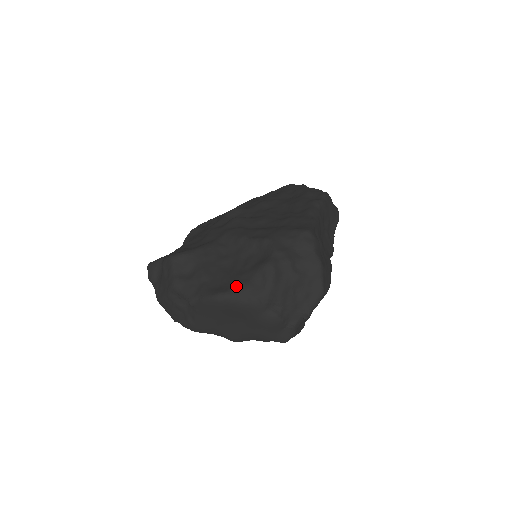
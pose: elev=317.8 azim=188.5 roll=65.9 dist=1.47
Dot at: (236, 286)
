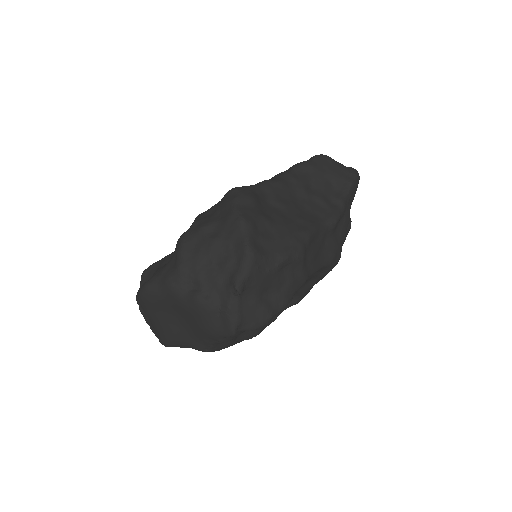
Dot at: (156, 273)
